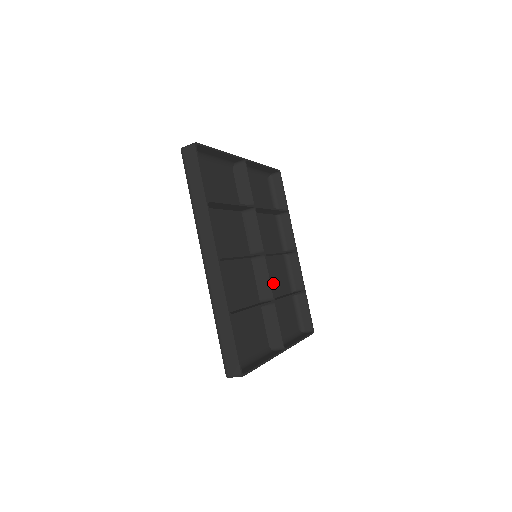
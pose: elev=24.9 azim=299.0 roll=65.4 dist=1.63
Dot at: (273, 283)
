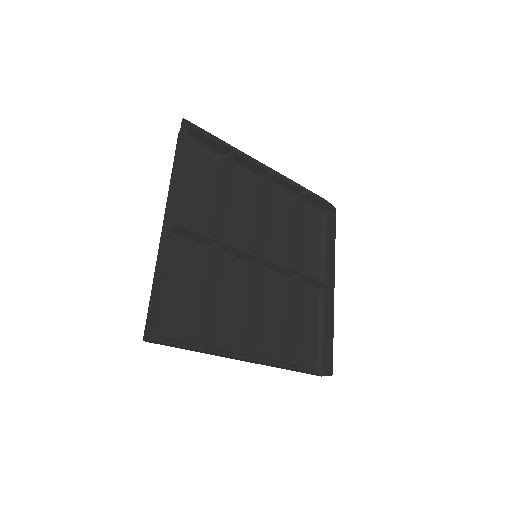
Dot at: (280, 234)
